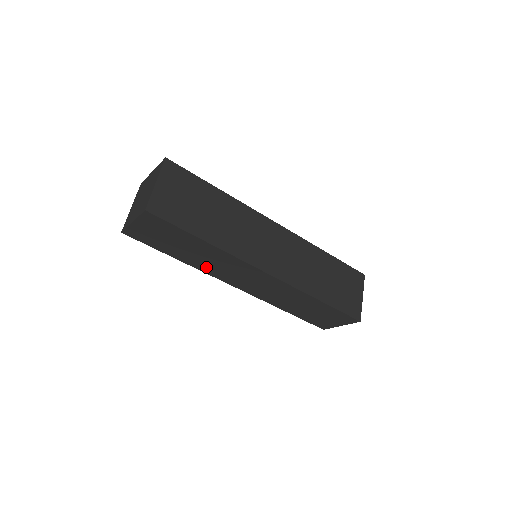
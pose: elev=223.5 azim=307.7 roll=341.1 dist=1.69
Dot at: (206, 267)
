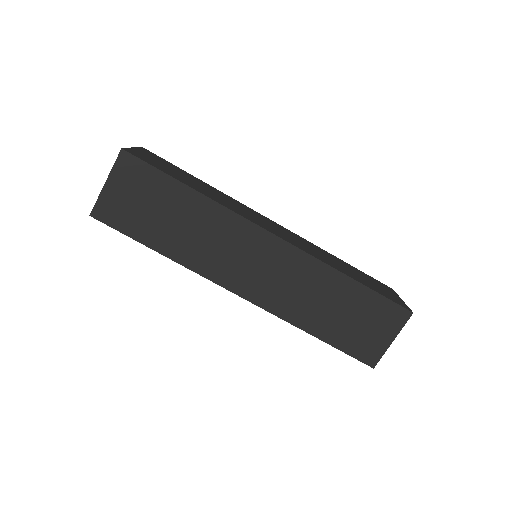
Dot at: (197, 256)
